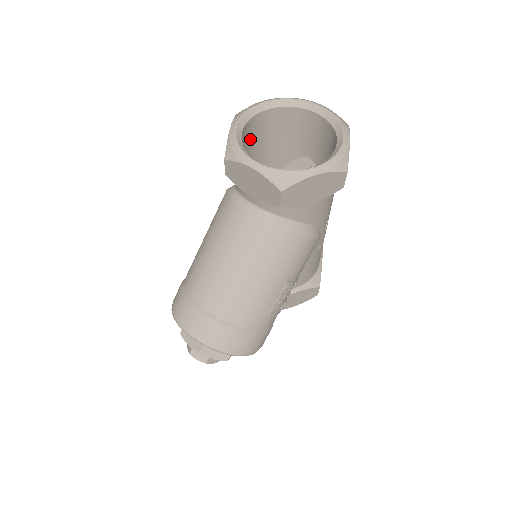
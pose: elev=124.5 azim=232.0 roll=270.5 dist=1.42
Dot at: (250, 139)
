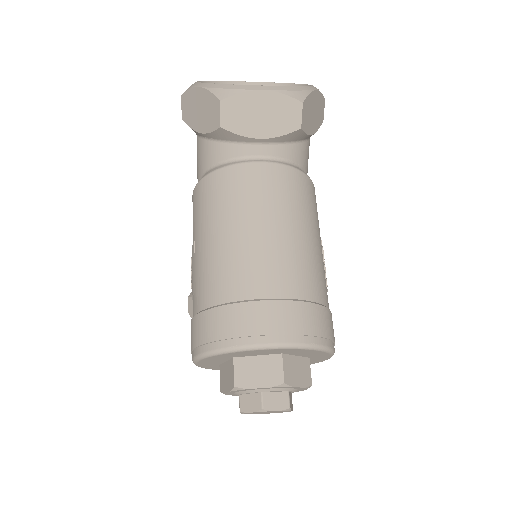
Dot at: occluded
